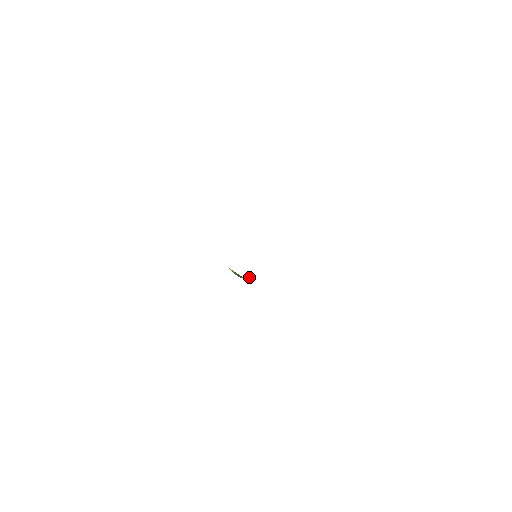
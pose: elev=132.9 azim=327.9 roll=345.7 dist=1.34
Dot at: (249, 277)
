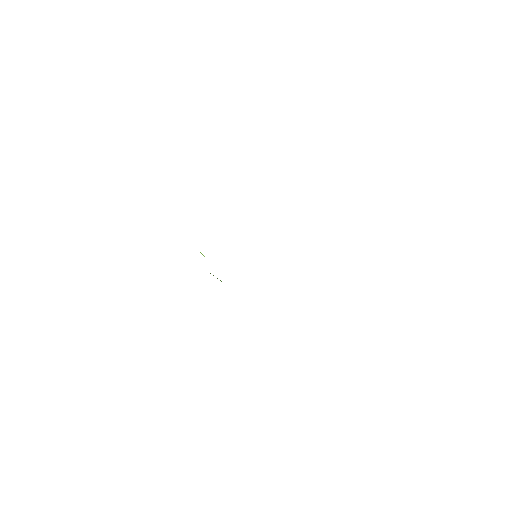
Dot at: occluded
